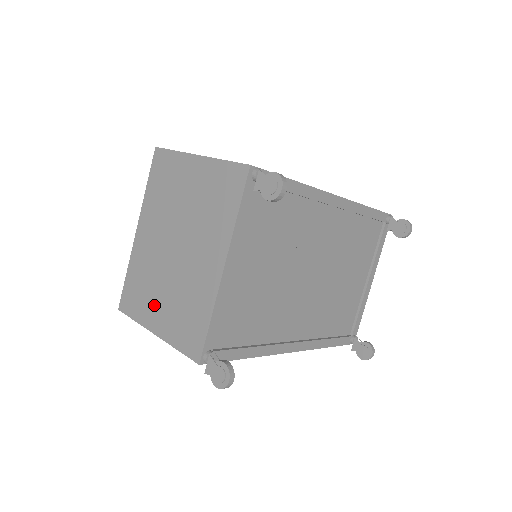
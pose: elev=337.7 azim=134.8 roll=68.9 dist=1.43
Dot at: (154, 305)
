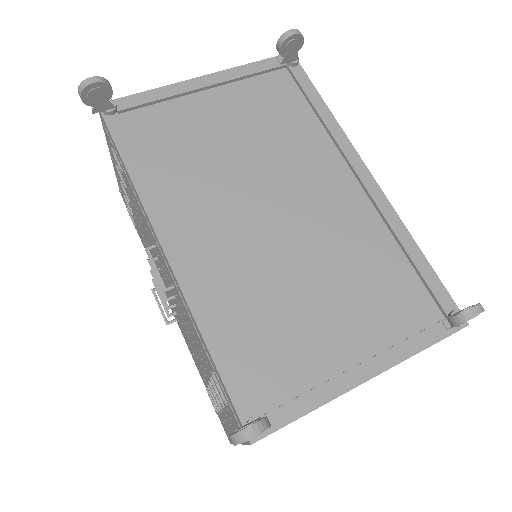
Dot at: occluded
